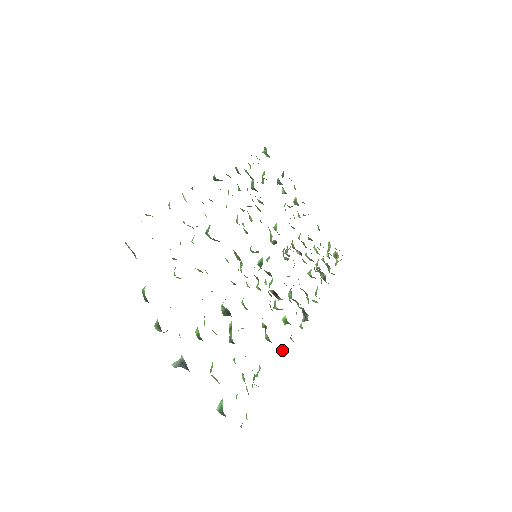
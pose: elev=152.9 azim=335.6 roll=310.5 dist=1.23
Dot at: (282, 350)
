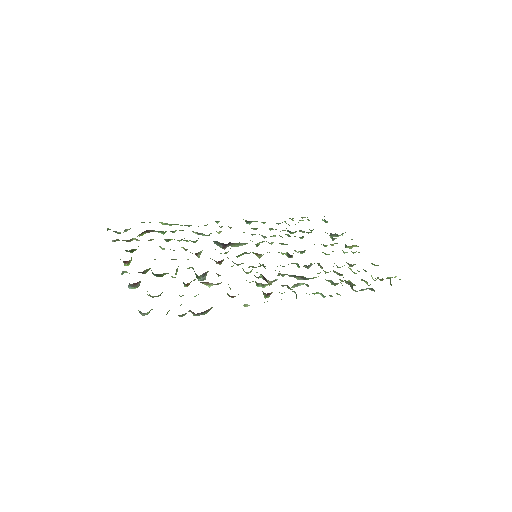
Dot at: occluded
